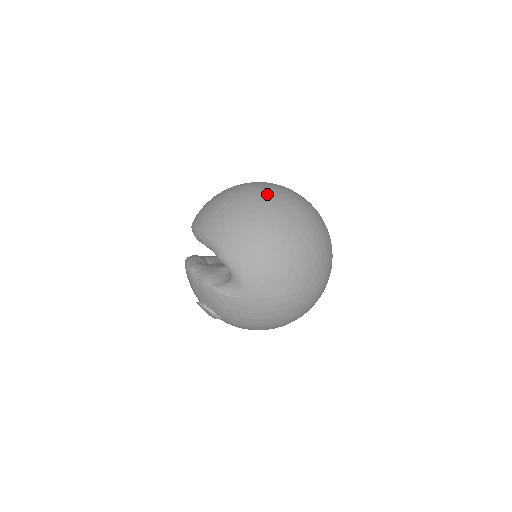
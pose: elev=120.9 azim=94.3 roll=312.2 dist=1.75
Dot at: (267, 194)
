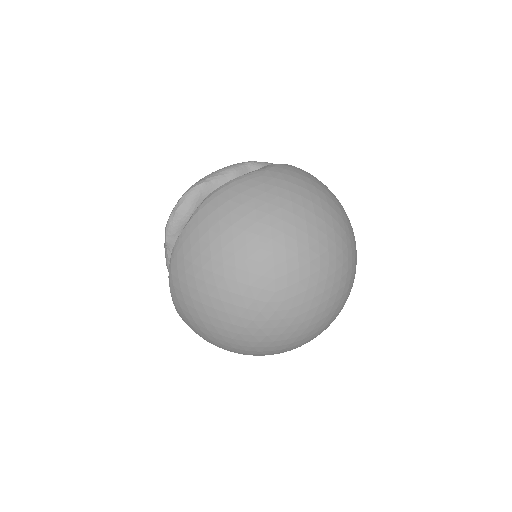
Dot at: (253, 338)
